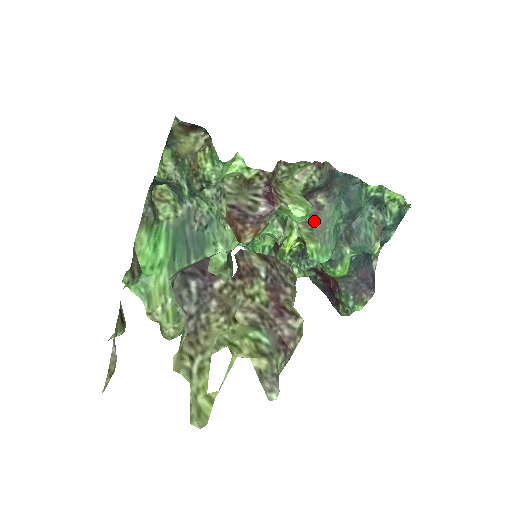
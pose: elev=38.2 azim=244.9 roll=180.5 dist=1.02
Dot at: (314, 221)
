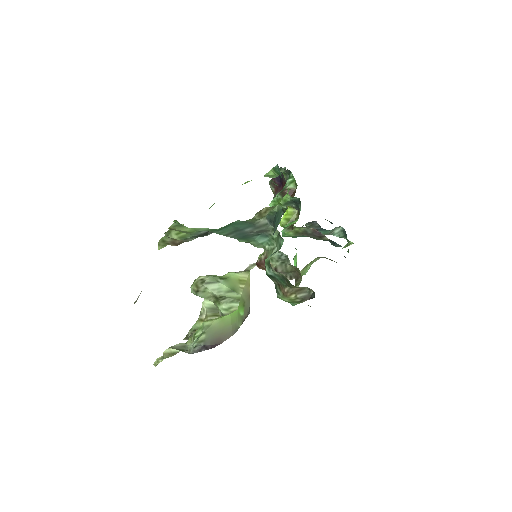
Dot at: (309, 235)
